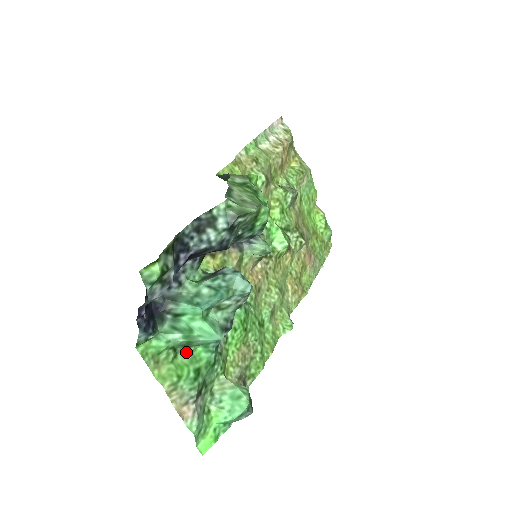
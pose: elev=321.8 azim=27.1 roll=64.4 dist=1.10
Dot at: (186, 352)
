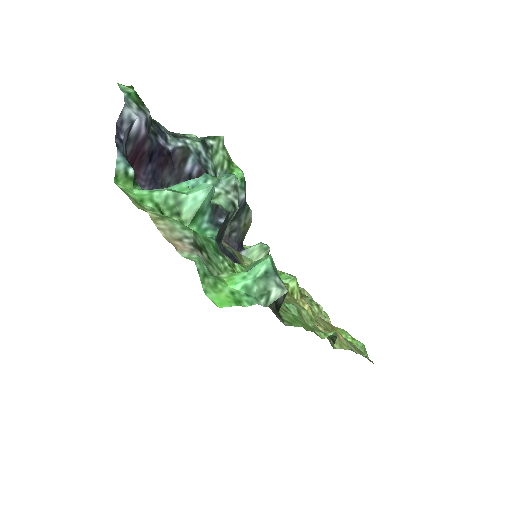
Dot at: occluded
